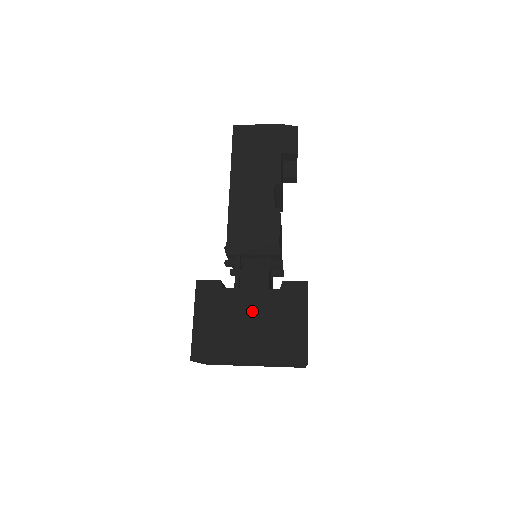
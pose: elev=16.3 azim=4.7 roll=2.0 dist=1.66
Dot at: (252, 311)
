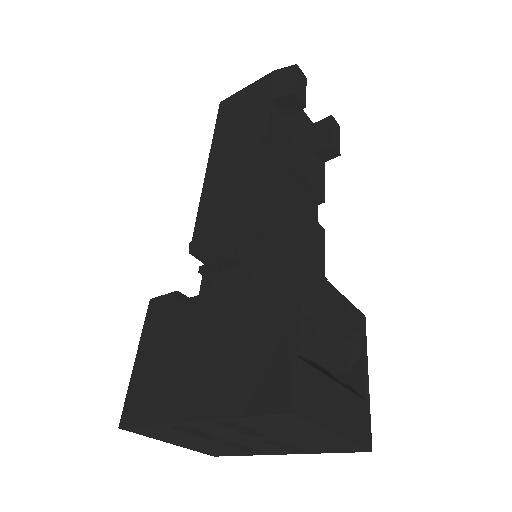
Dot at: (210, 327)
